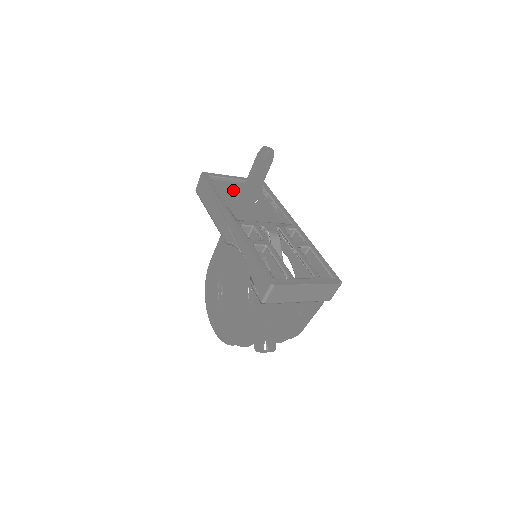
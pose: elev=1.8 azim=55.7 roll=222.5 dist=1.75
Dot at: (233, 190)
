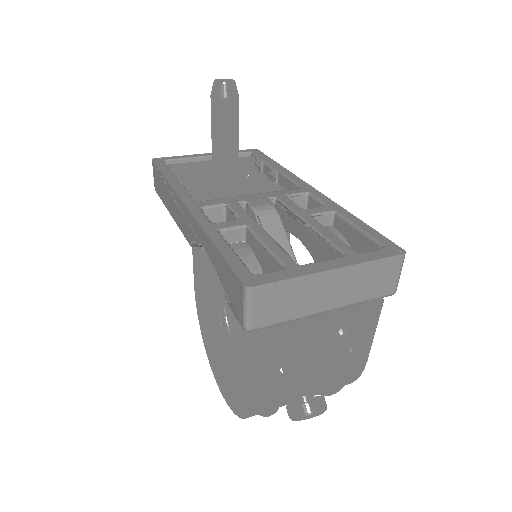
Dot at: (207, 171)
